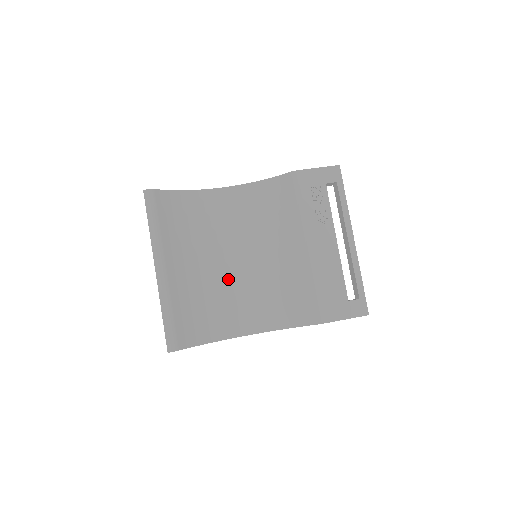
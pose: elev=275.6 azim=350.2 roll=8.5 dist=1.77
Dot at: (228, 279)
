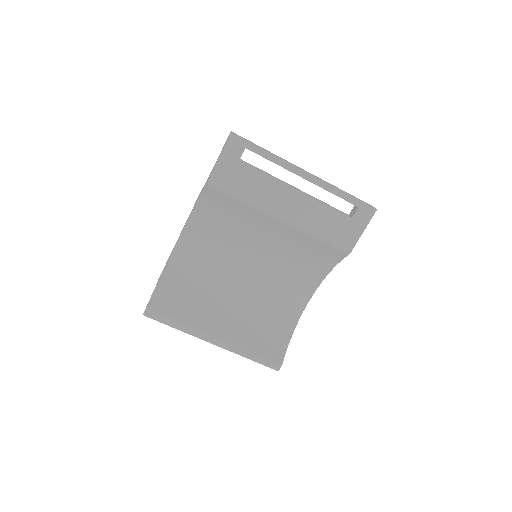
Dot at: (257, 286)
